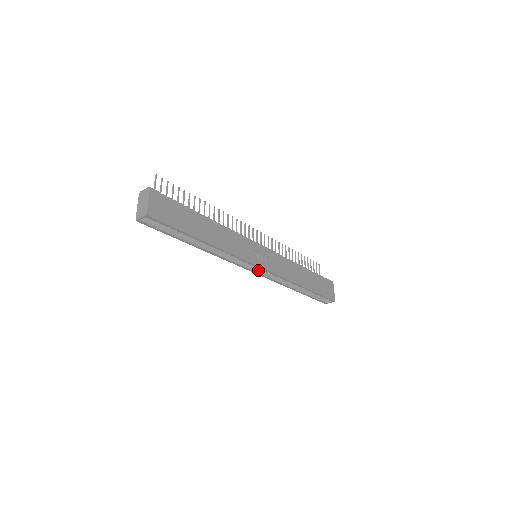
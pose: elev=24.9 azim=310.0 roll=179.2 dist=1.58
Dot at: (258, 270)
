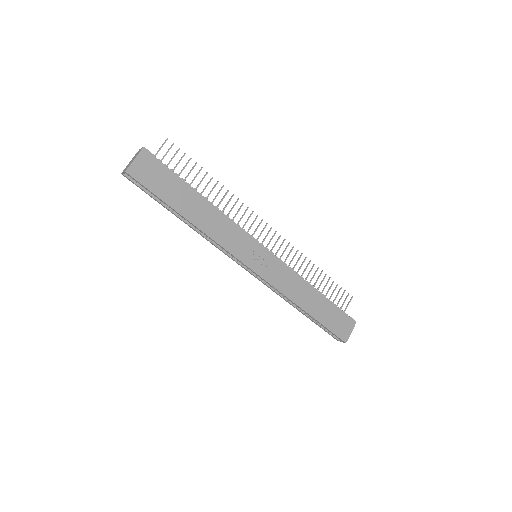
Dot at: occluded
